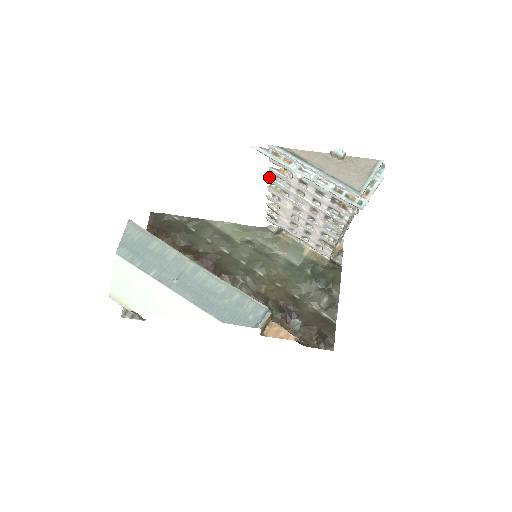
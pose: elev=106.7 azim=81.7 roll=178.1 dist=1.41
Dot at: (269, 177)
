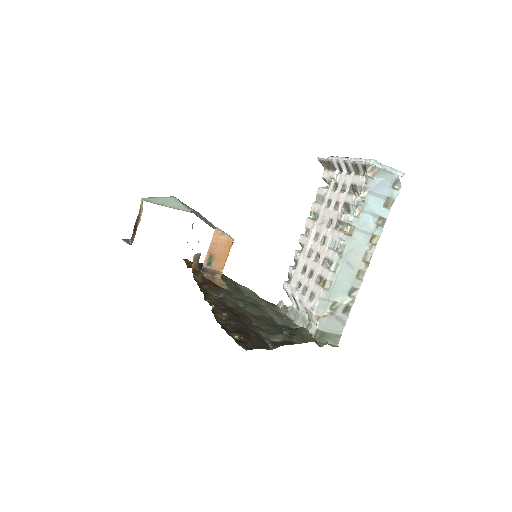
Dot at: (314, 202)
